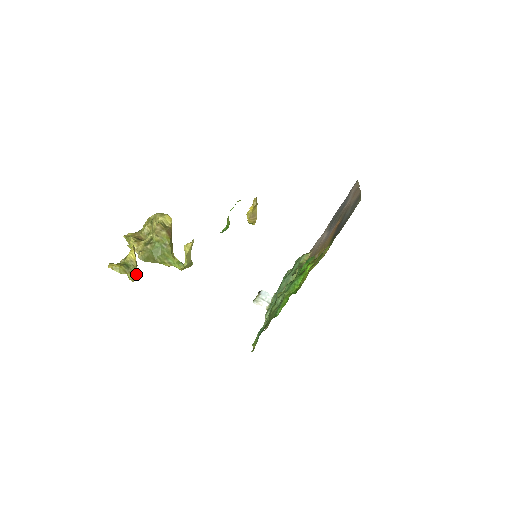
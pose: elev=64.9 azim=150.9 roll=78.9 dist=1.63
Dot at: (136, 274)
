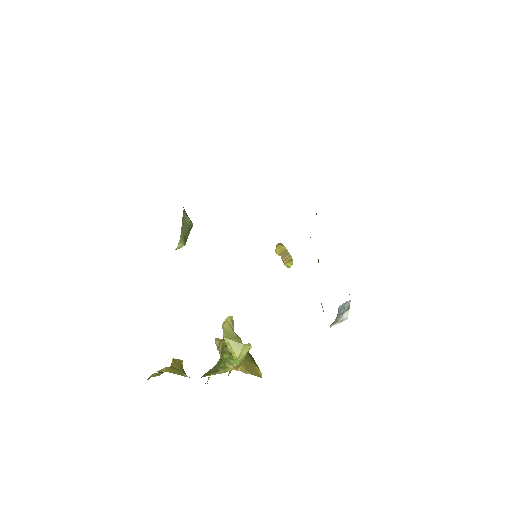
Dot at: (164, 368)
